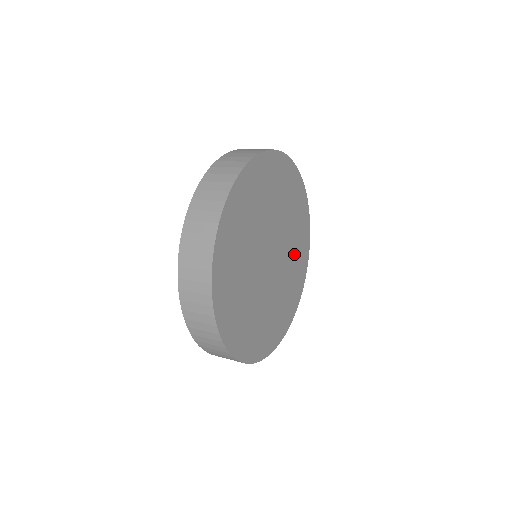
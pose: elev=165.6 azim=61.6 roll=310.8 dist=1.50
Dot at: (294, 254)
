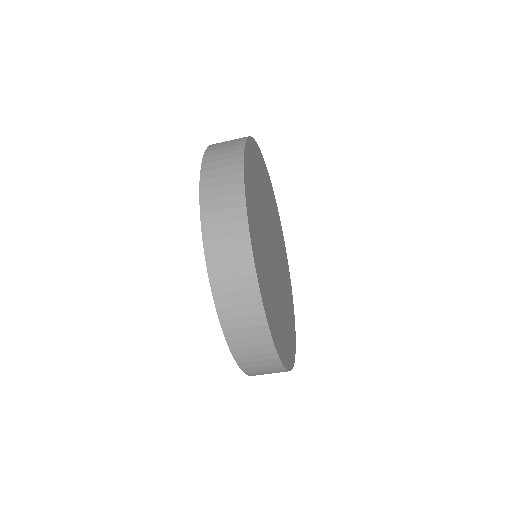
Dot at: (281, 252)
